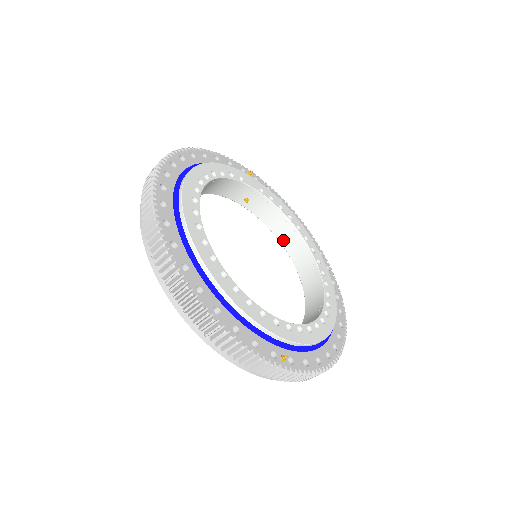
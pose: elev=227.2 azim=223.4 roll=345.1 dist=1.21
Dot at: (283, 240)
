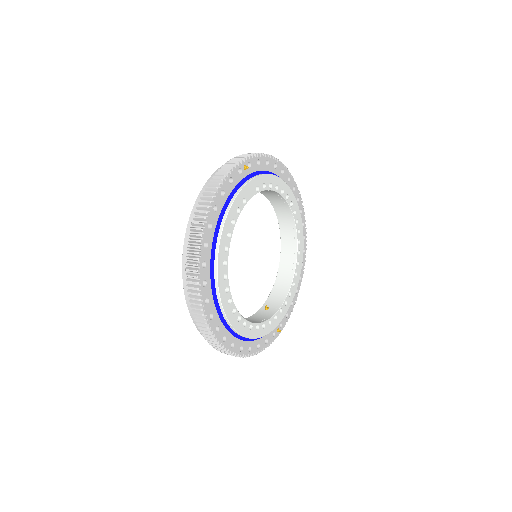
Dot at: (267, 196)
